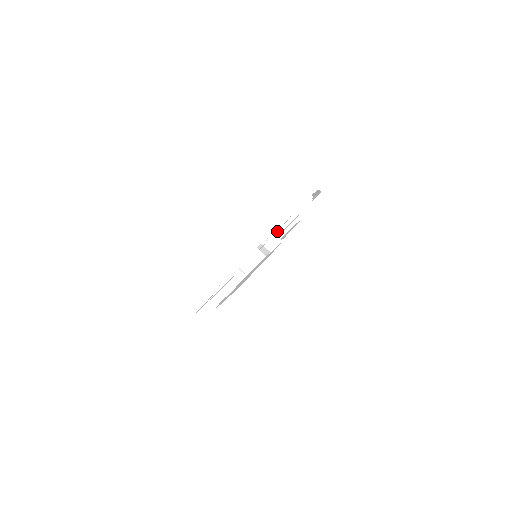
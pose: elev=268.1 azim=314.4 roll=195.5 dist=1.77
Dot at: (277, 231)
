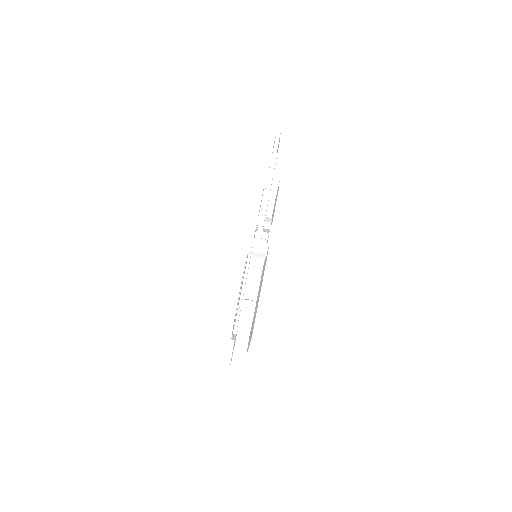
Dot at: occluded
